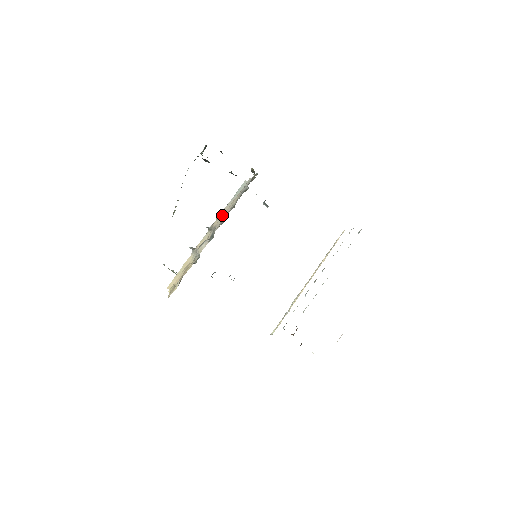
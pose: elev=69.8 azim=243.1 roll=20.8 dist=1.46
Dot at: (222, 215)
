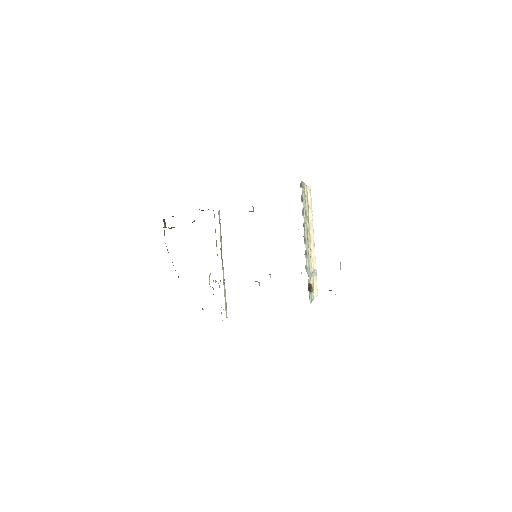
Dot at: (221, 246)
